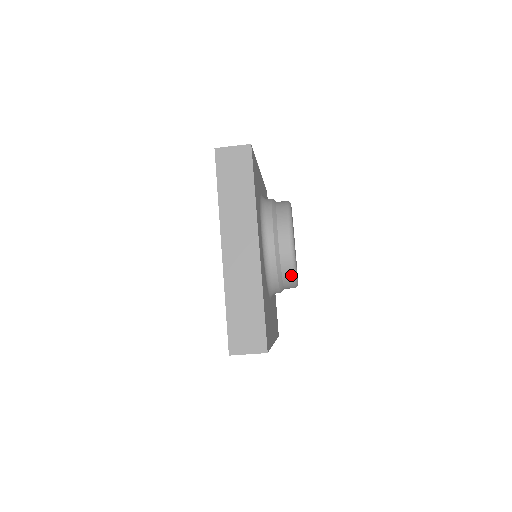
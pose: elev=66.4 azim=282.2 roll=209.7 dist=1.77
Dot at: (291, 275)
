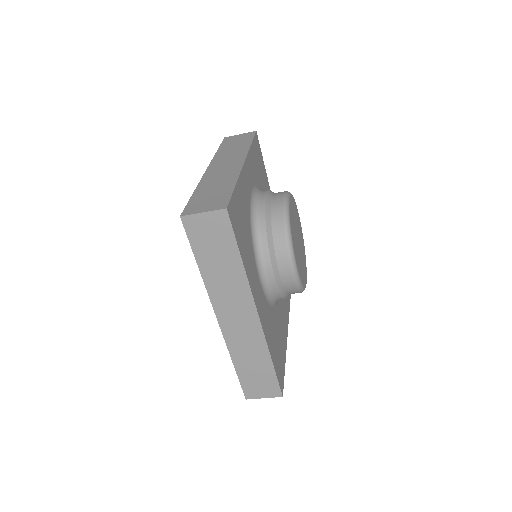
Dot at: (298, 292)
